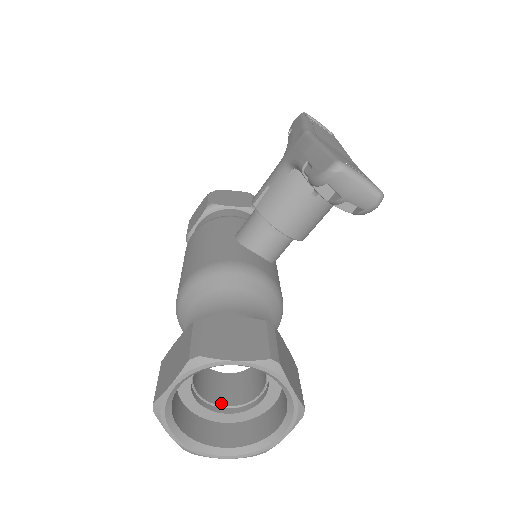
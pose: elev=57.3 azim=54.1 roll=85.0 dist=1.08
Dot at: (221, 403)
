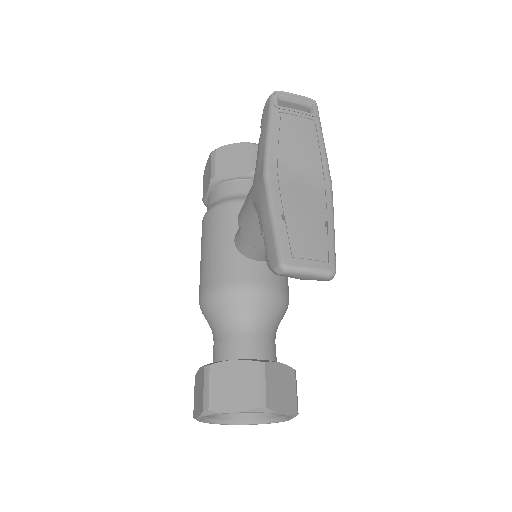
Dot at: occluded
